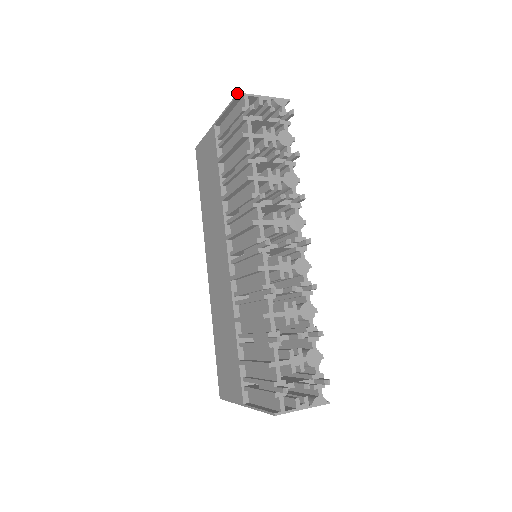
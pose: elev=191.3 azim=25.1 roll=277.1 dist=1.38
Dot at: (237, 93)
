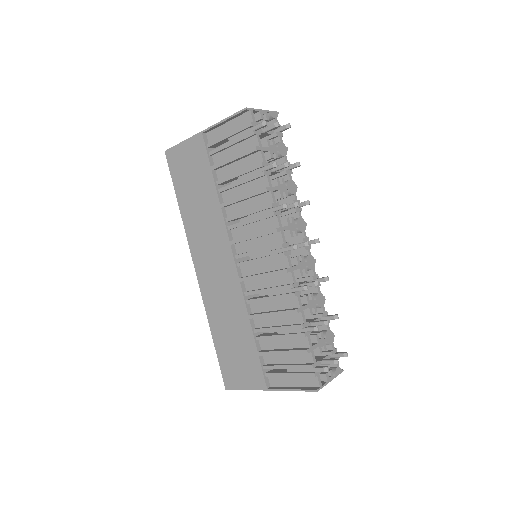
Dot at: (245, 108)
